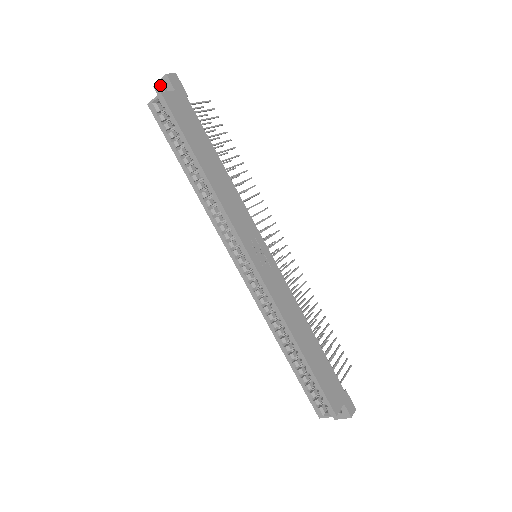
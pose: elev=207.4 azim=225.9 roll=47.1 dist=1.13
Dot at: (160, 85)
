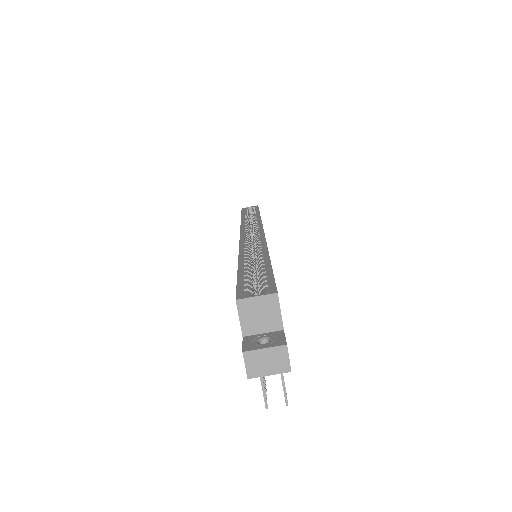
Dot at: occluded
